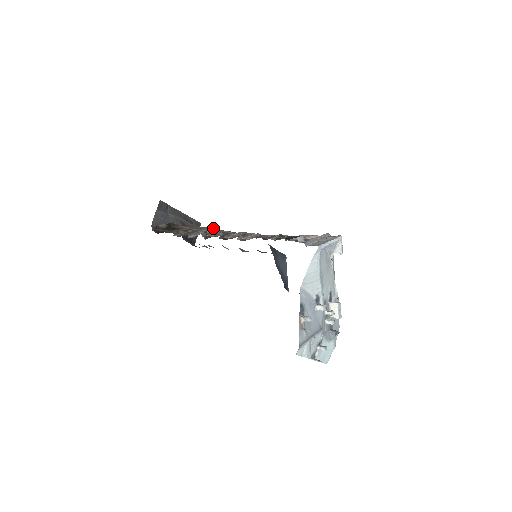
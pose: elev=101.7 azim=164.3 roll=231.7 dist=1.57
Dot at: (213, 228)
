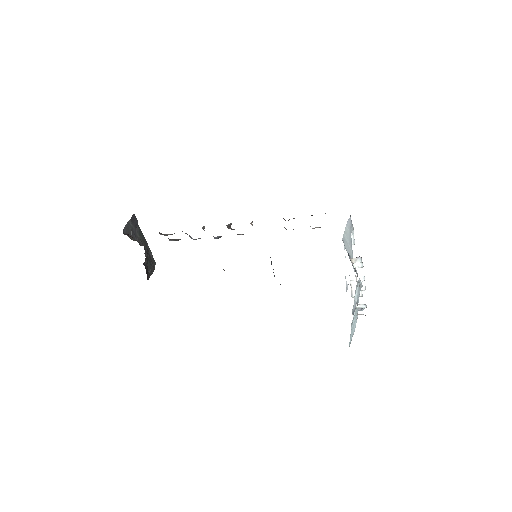
Dot at: occluded
